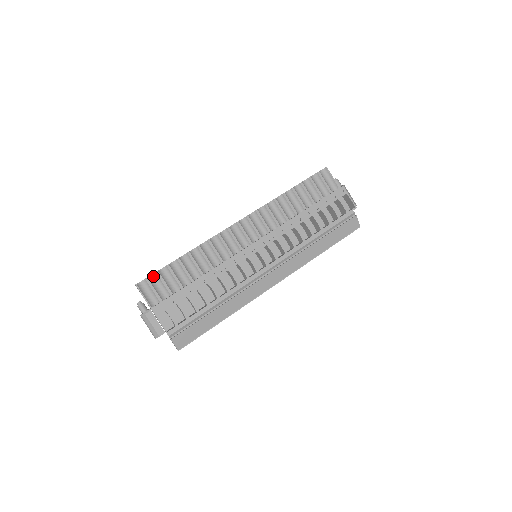
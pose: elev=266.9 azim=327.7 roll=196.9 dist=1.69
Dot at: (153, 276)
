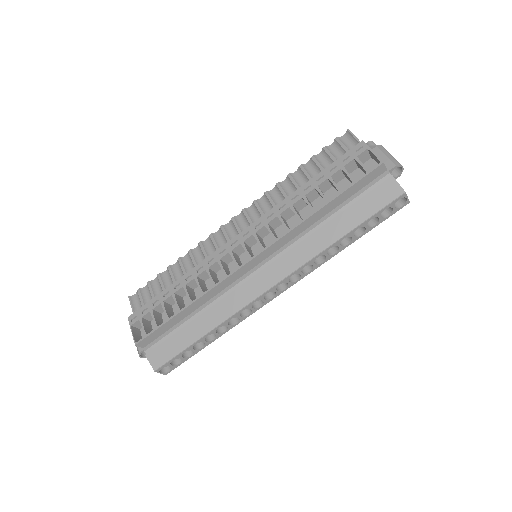
Dot at: (146, 287)
